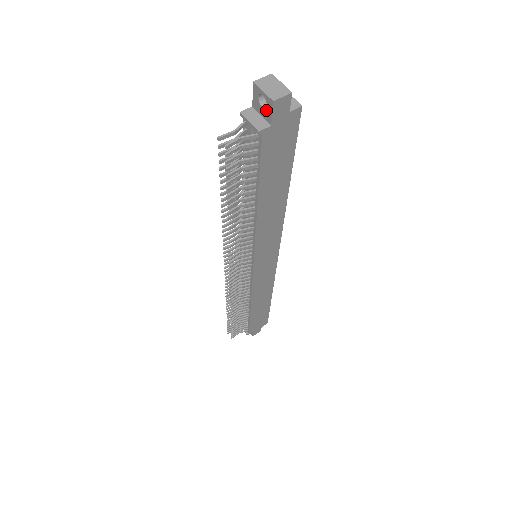
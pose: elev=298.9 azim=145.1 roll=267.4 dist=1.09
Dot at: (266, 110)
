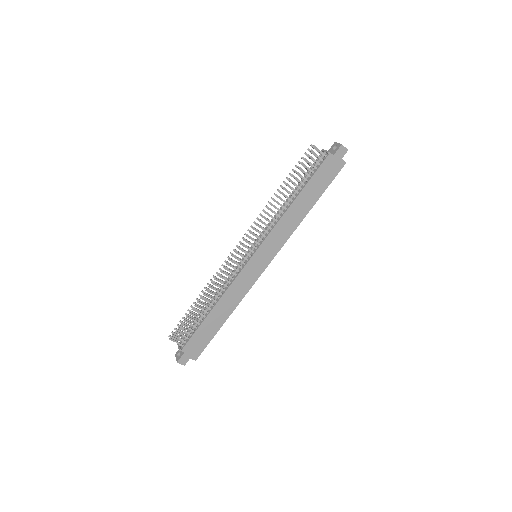
Dot at: (335, 150)
